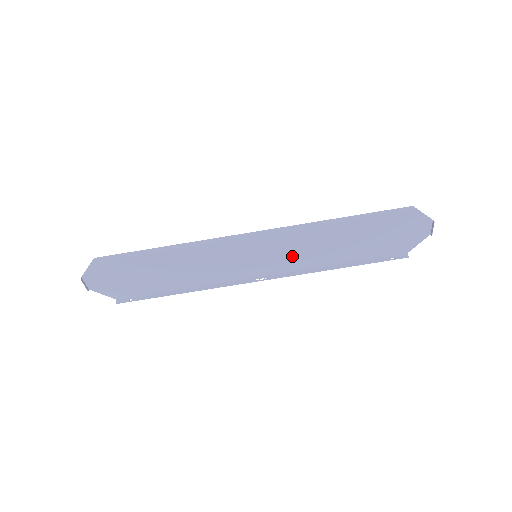
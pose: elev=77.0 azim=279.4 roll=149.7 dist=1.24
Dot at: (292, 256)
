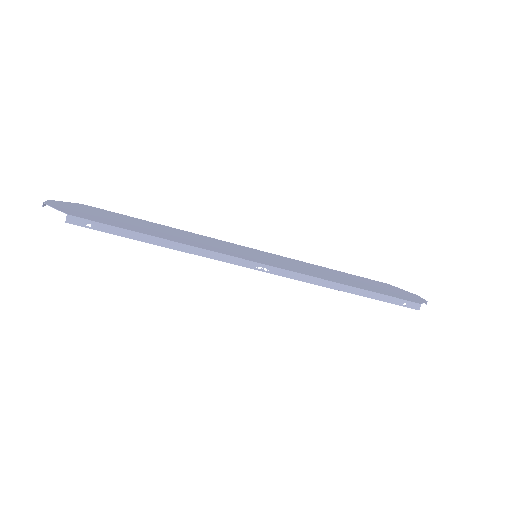
Dot at: (290, 262)
